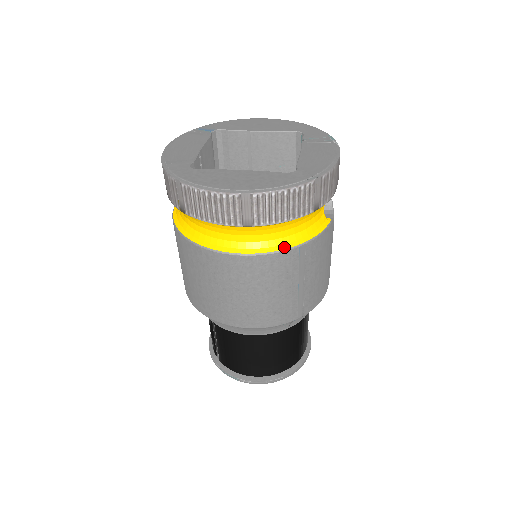
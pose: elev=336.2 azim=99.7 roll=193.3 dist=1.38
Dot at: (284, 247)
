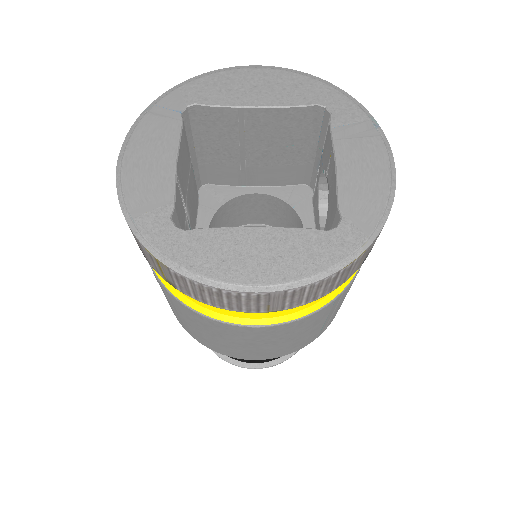
Dot at: (317, 307)
